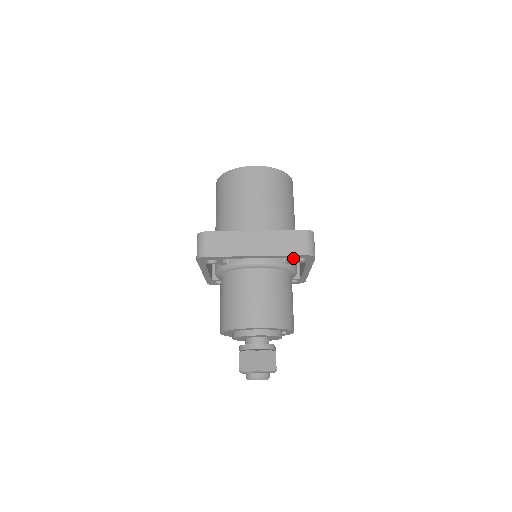
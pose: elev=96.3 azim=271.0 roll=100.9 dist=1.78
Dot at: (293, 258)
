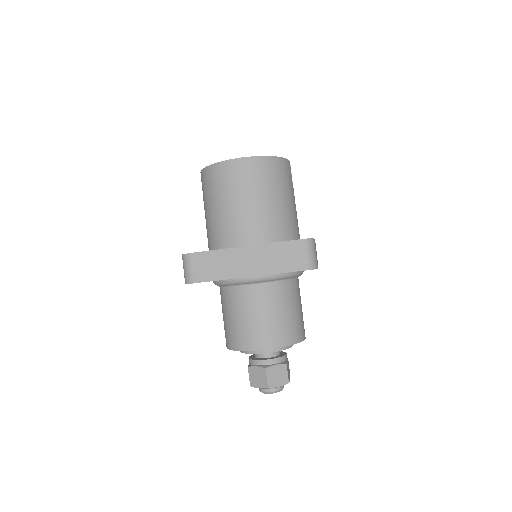
Dot at: occluded
